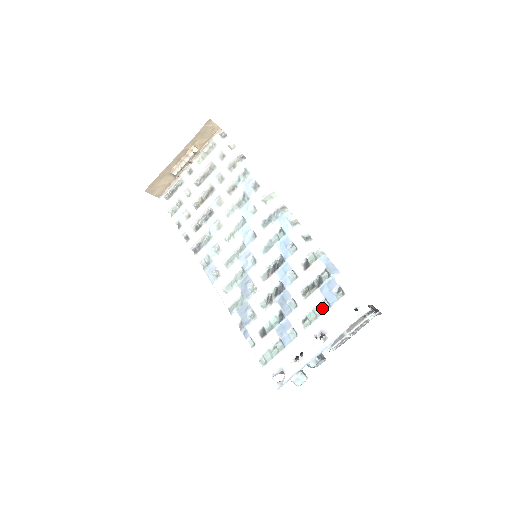
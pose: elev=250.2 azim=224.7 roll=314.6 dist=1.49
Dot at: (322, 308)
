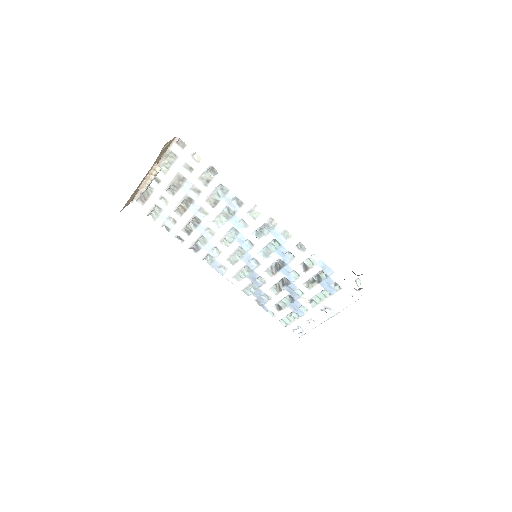
Dot at: (324, 295)
